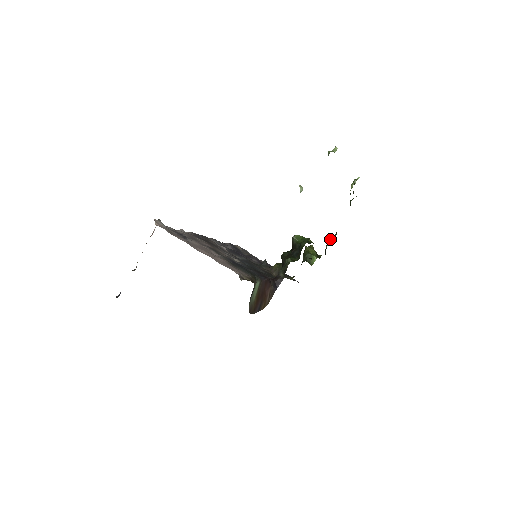
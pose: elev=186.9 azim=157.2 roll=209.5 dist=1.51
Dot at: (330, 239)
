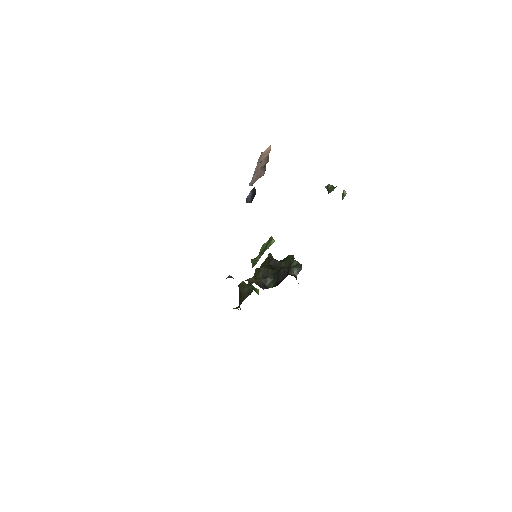
Dot at: (251, 284)
